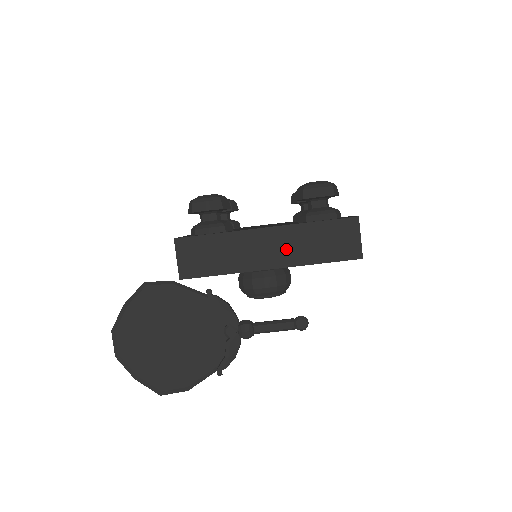
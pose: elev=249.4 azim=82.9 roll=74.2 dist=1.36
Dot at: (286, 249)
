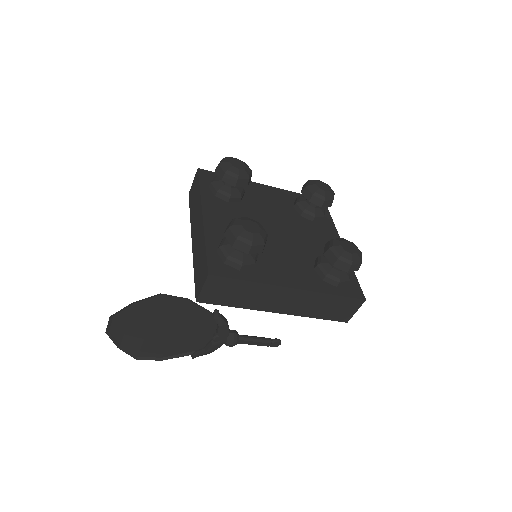
Dot at: (298, 305)
